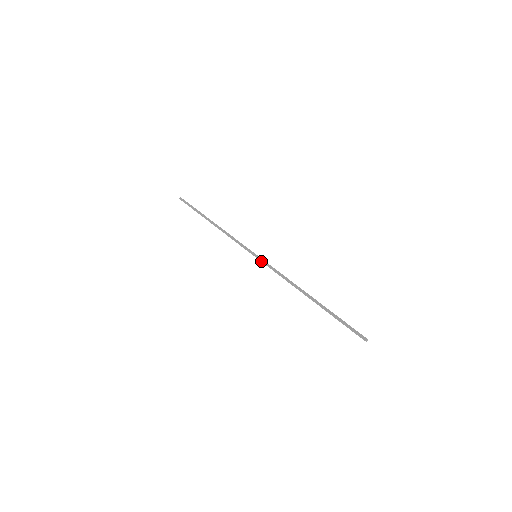
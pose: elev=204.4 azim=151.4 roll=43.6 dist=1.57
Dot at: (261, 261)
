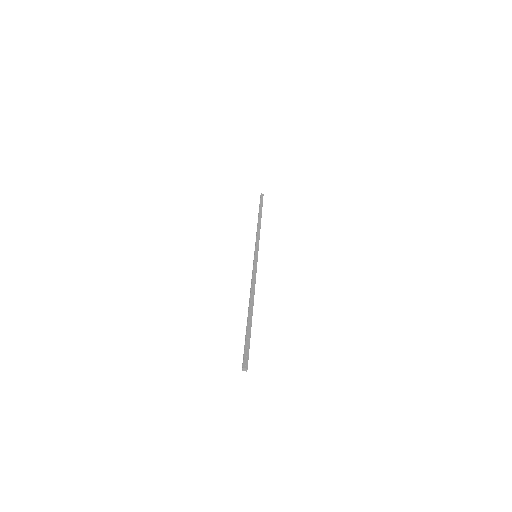
Dot at: (253, 262)
